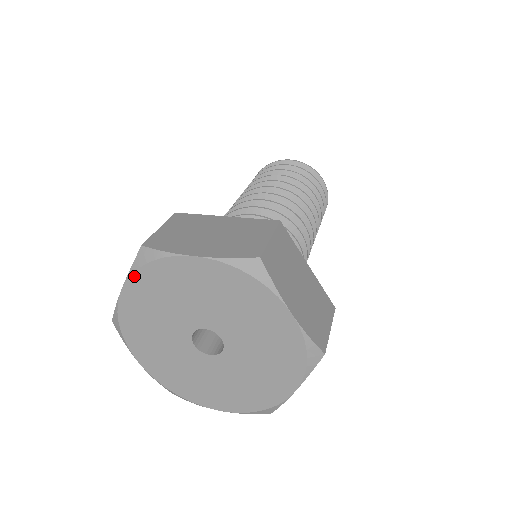
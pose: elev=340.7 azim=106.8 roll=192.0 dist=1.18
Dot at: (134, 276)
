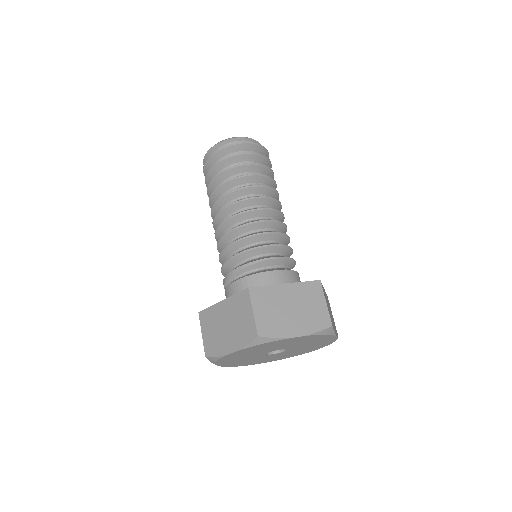
Dot at: (247, 348)
